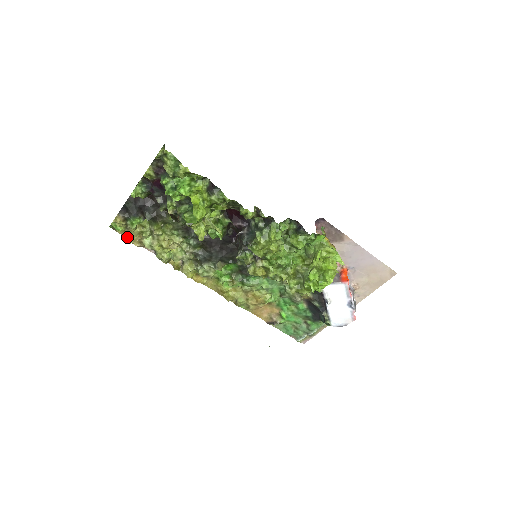
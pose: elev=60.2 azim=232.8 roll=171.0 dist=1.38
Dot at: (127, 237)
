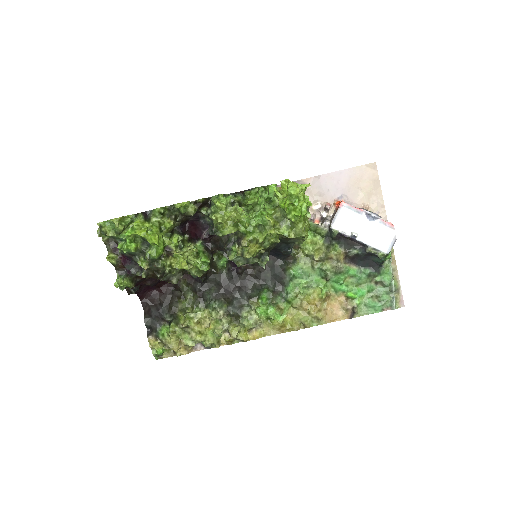
Dot at: (174, 355)
